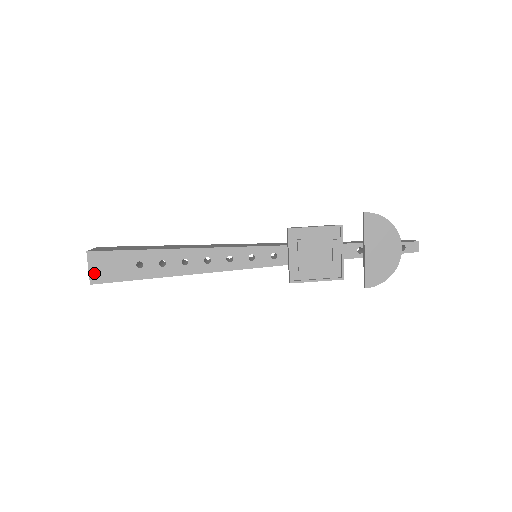
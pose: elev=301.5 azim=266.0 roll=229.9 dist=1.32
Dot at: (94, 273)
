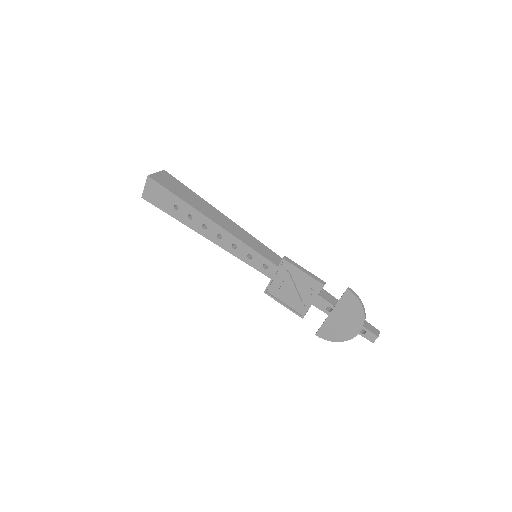
Dot at: (147, 192)
